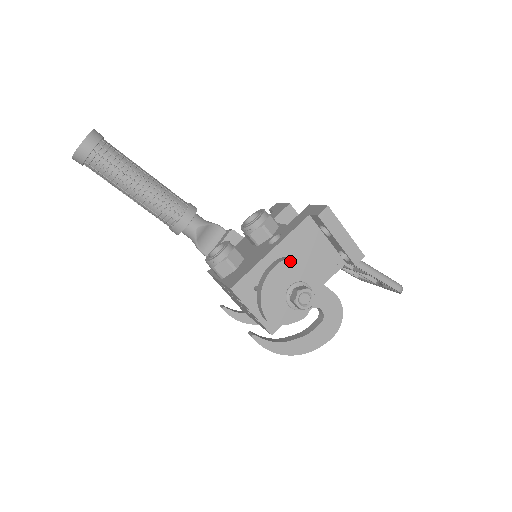
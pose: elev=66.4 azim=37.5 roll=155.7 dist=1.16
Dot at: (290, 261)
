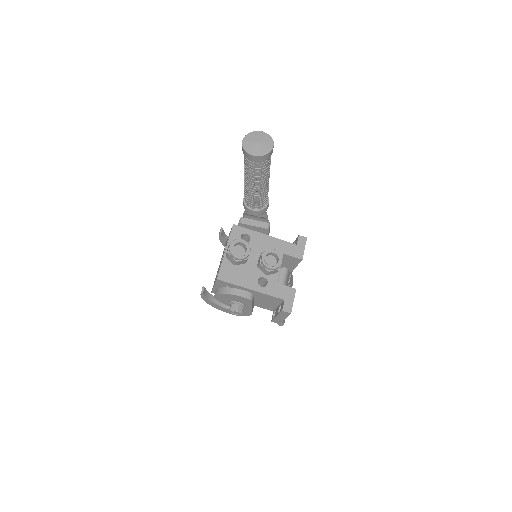
Dot at: (251, 301)
